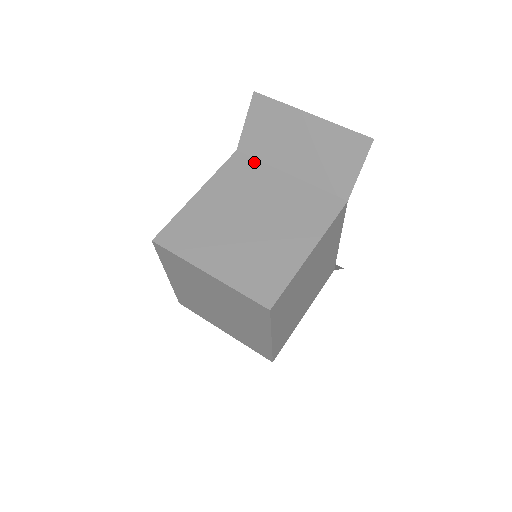
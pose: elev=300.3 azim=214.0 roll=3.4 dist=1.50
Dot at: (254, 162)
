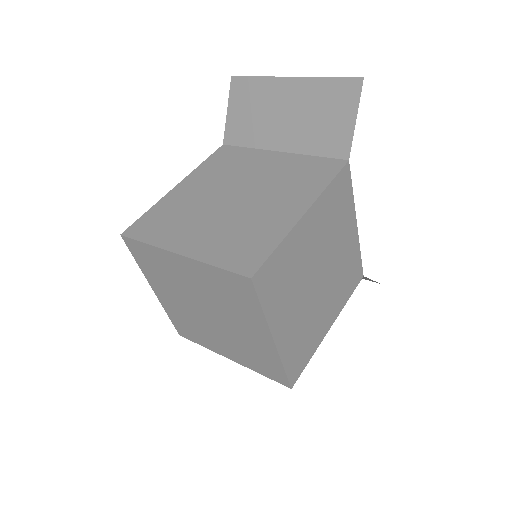
Dot at: (241, 150)
